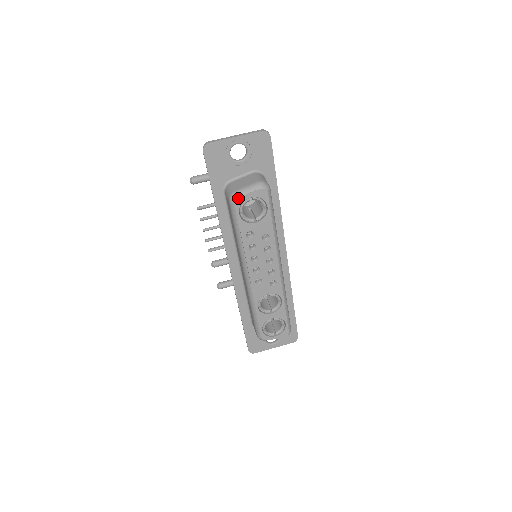
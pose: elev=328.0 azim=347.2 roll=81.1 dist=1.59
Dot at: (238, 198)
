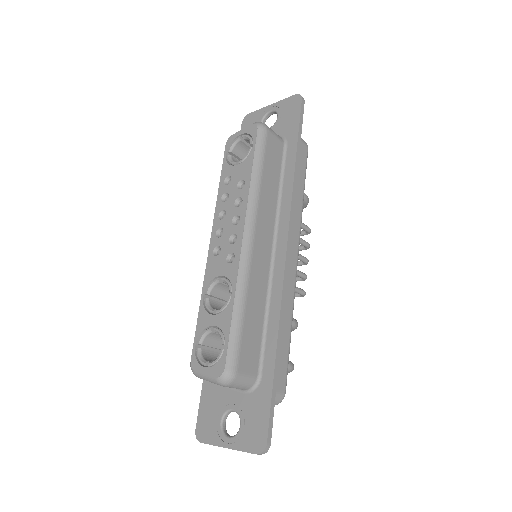
Dot at: (231, 136)
